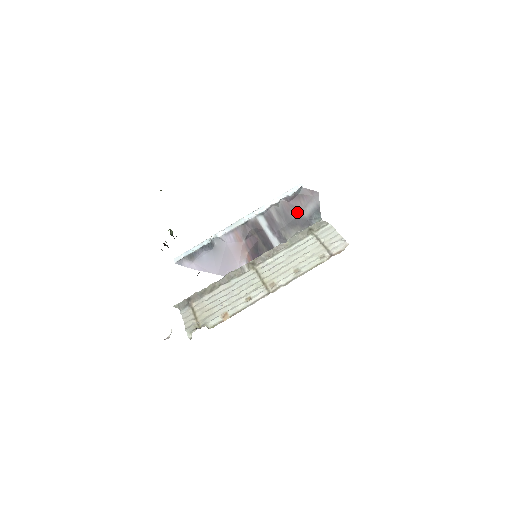
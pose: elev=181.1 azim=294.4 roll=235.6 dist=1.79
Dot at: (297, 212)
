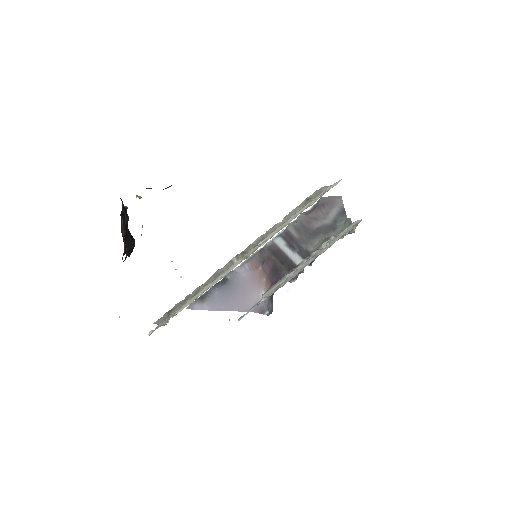
Dot at: (318, 222)
